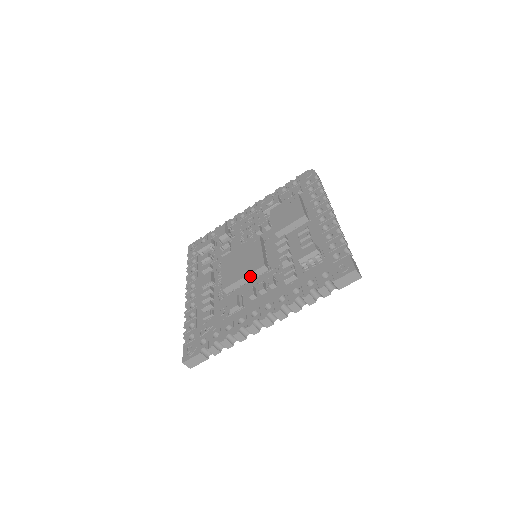
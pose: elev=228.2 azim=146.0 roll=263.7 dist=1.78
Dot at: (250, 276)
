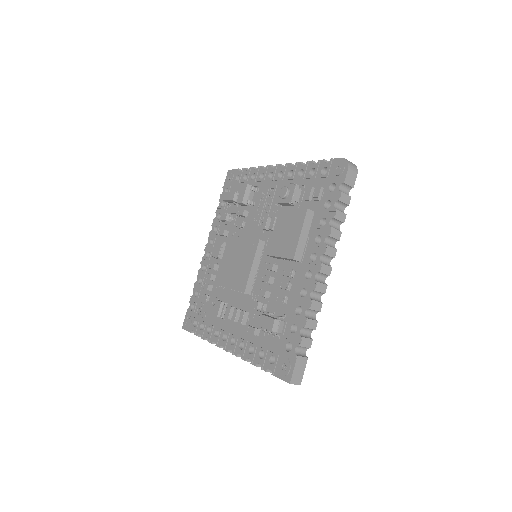
Dot at: occluded
